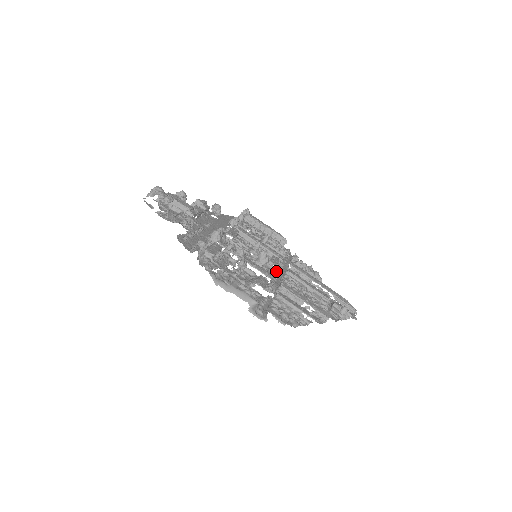
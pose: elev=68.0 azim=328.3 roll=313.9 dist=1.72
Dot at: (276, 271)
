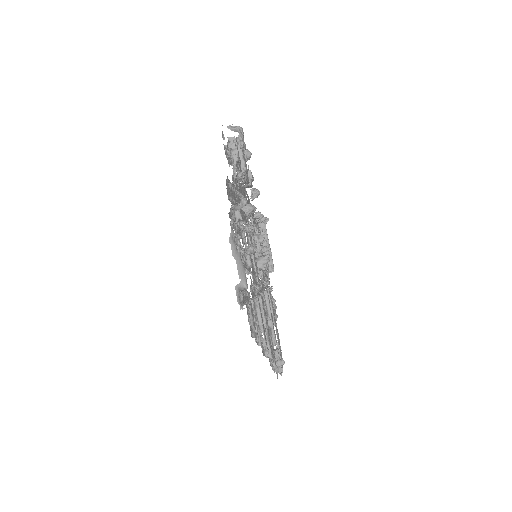
Dot at: occluded
